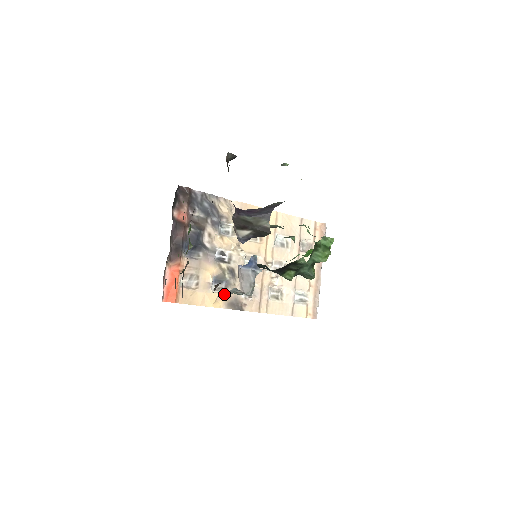
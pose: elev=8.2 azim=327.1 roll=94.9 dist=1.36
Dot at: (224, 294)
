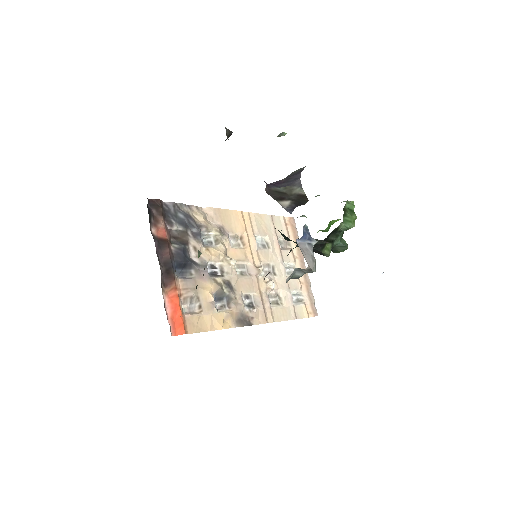
Dot at: (229, 311)
